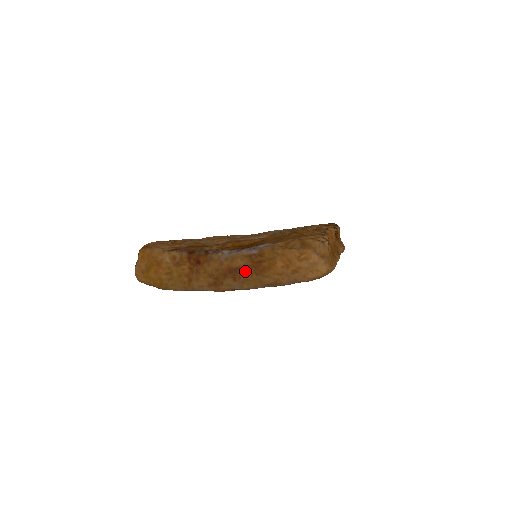
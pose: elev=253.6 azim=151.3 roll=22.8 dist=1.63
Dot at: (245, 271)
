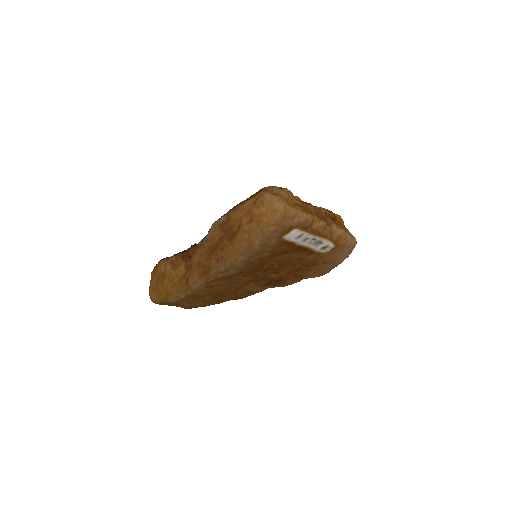
Dot at: (222, 244)
